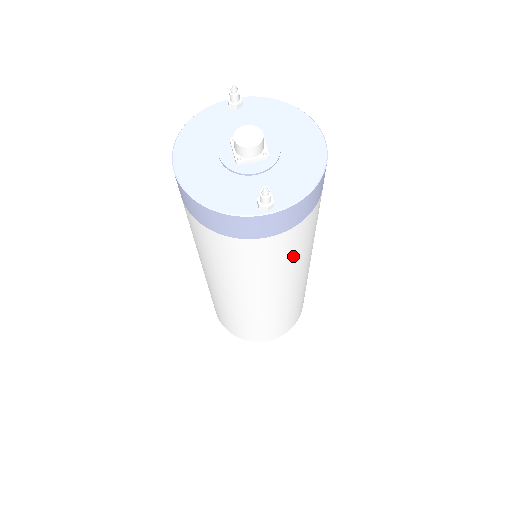
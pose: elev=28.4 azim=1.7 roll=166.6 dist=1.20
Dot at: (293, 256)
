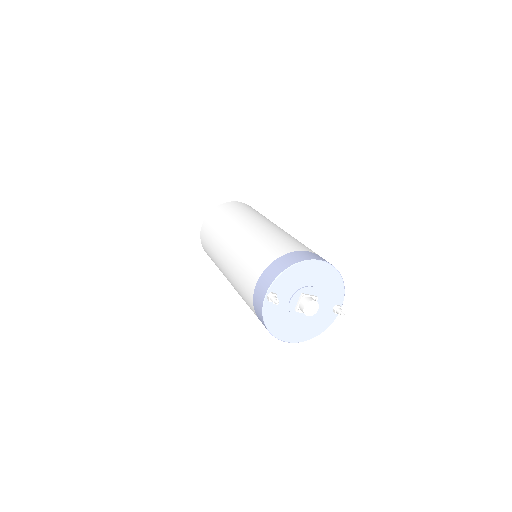
Dot at: occluded
